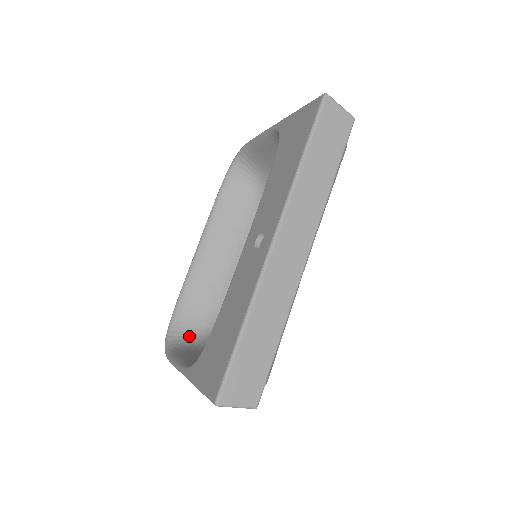
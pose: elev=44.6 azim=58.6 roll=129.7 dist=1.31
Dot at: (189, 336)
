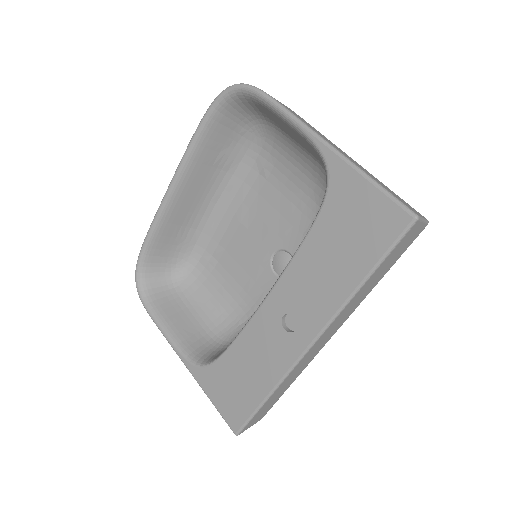
Dot at: (161, 277)
